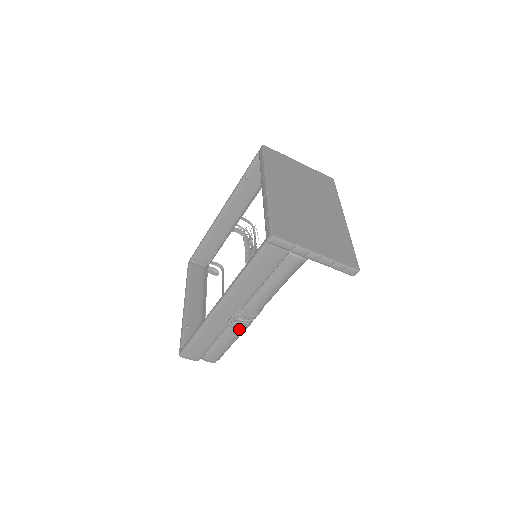
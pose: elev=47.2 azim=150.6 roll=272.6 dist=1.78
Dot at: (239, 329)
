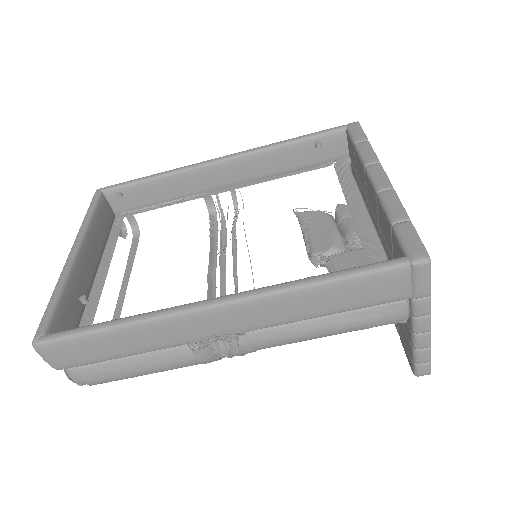
Dot at: (195, 359)
